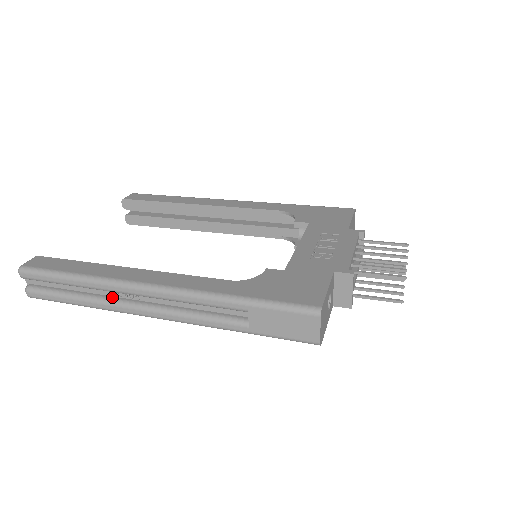
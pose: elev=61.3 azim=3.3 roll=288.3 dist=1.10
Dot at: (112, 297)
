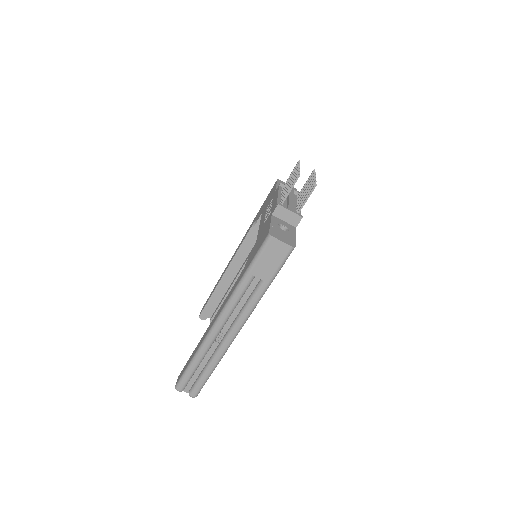
Dot at: (216, 349)
